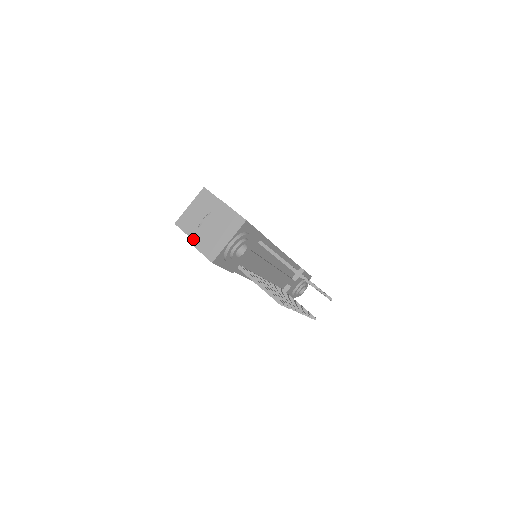
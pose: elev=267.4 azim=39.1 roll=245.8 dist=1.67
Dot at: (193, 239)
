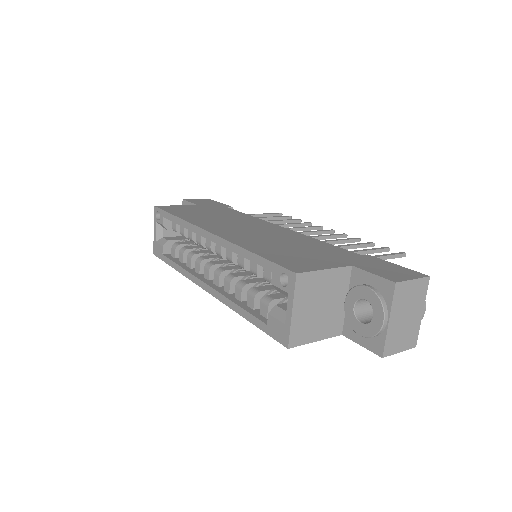
Dot at: (387, 350)
